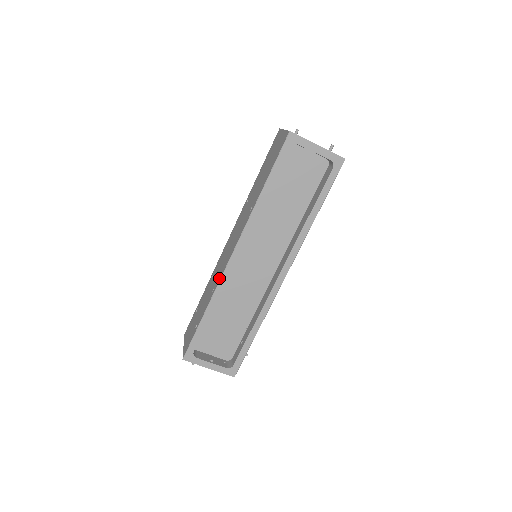
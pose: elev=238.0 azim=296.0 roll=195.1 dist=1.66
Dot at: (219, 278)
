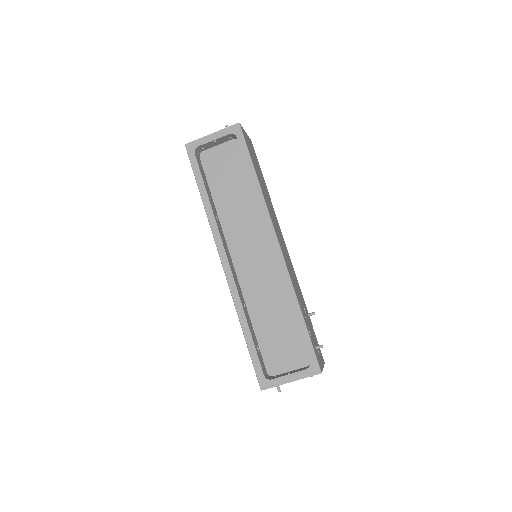
Dot at: (231, 293)
